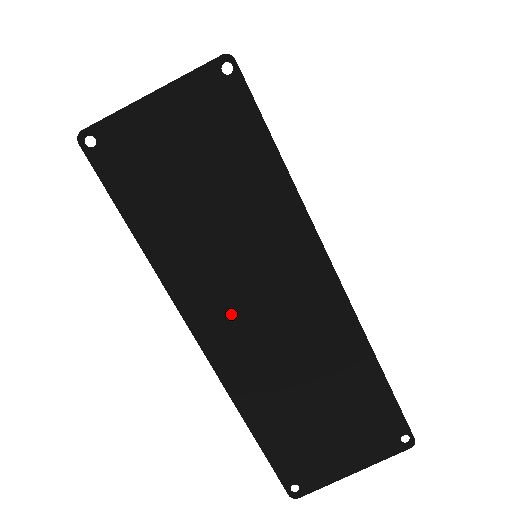
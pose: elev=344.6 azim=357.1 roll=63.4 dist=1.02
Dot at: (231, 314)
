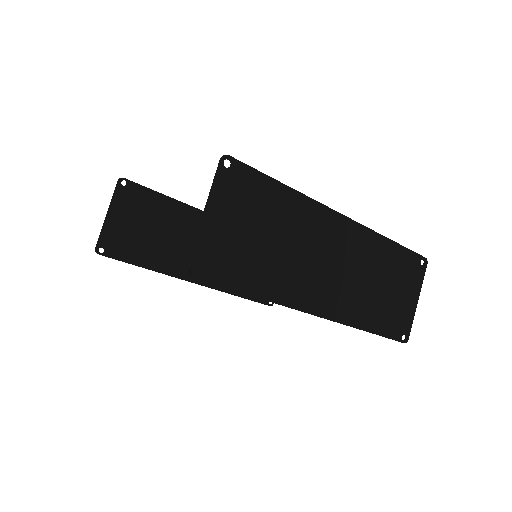
Dot at: (321, 286)
